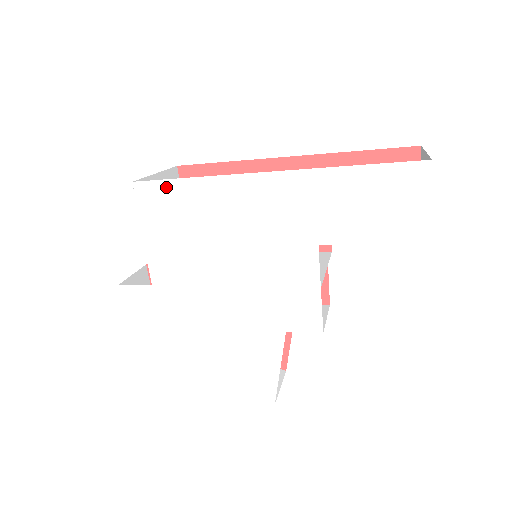
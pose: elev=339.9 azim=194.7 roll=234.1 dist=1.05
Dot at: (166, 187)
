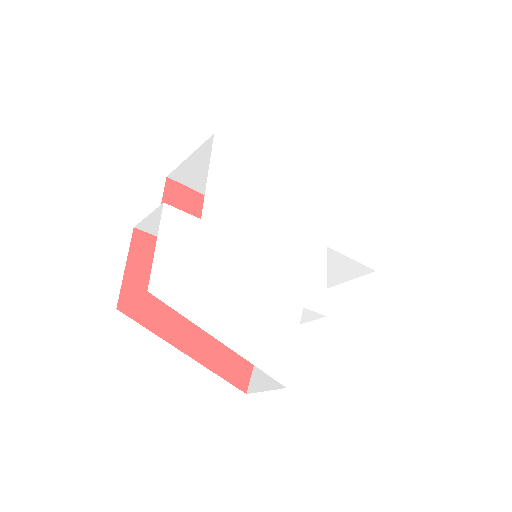
Dot at: (239, 154)
